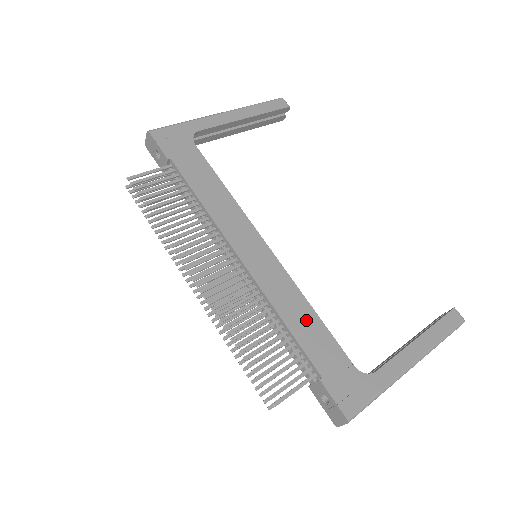
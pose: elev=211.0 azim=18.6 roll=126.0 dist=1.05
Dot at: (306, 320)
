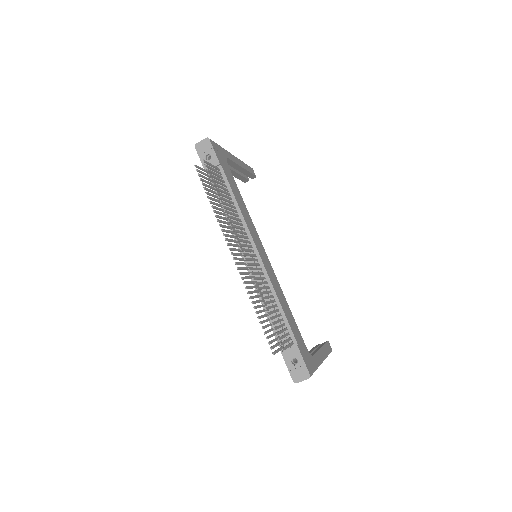
Dot at: (287, 308)
